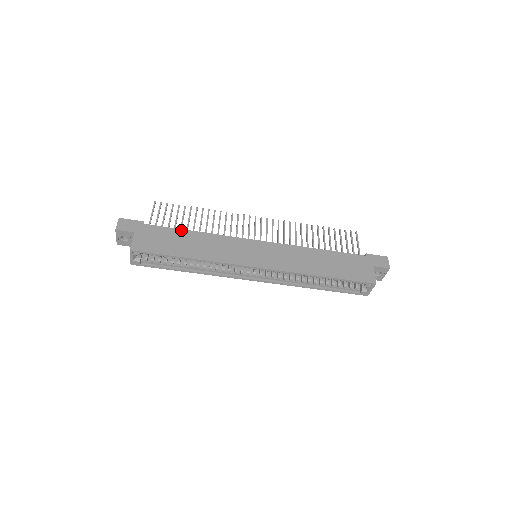
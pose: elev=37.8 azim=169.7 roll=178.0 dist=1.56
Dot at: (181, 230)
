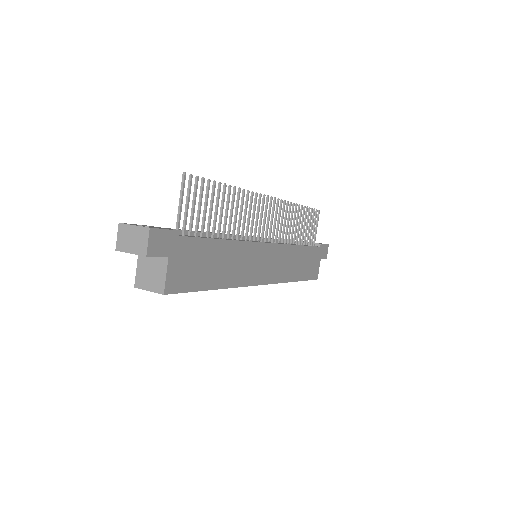
Dot at: (214, 241)
